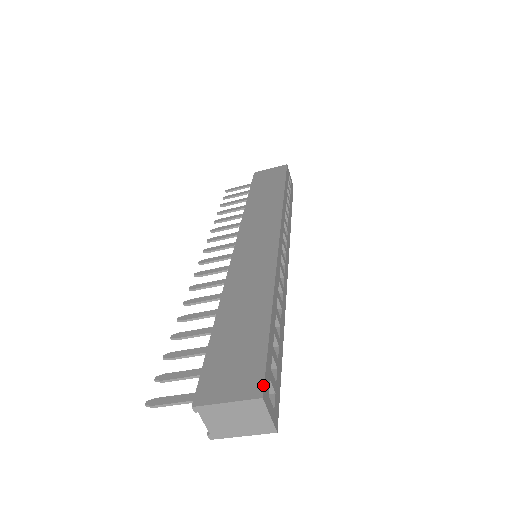
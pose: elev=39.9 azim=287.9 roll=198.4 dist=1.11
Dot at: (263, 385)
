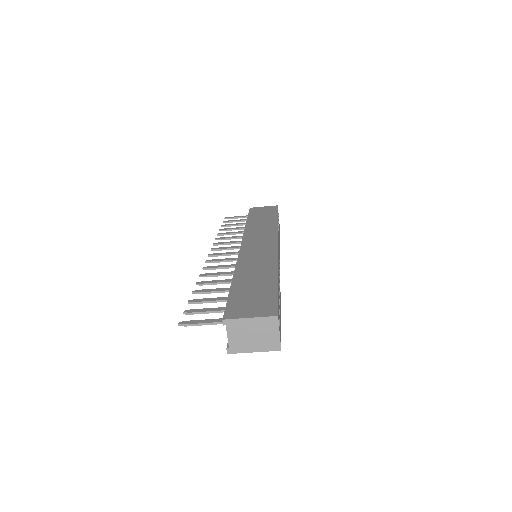
Dot at: (277, 310)
